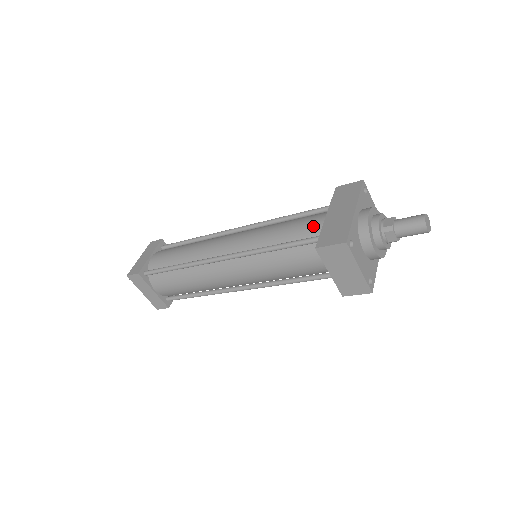
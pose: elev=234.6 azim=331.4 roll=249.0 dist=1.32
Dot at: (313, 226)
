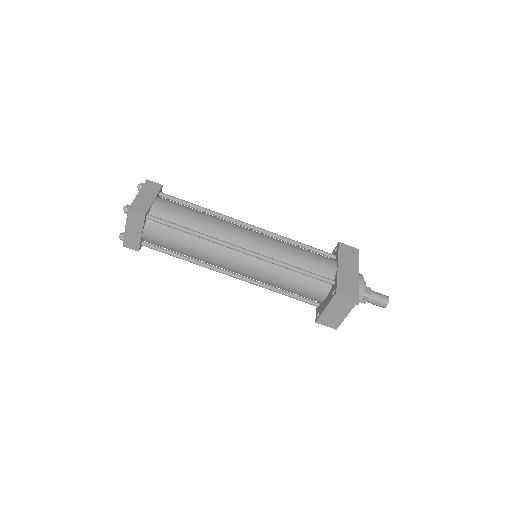
Dot at: (327, 268)
